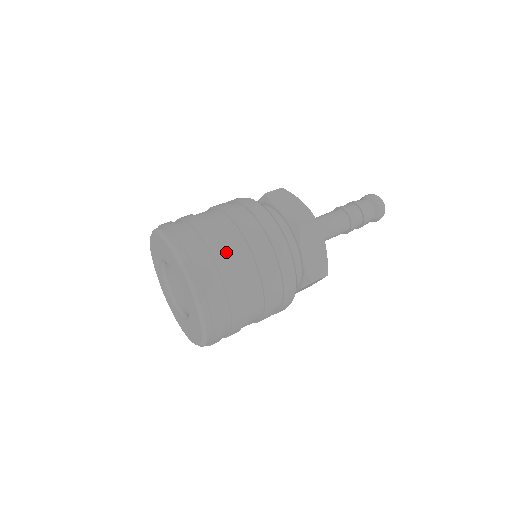
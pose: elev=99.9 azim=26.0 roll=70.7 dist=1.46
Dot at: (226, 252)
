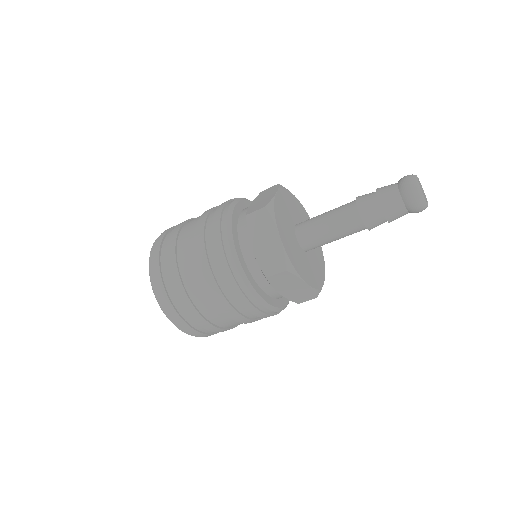
Dot at: (194, 302)
